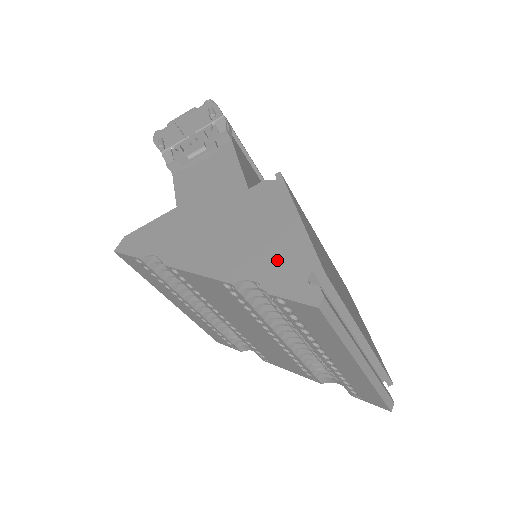
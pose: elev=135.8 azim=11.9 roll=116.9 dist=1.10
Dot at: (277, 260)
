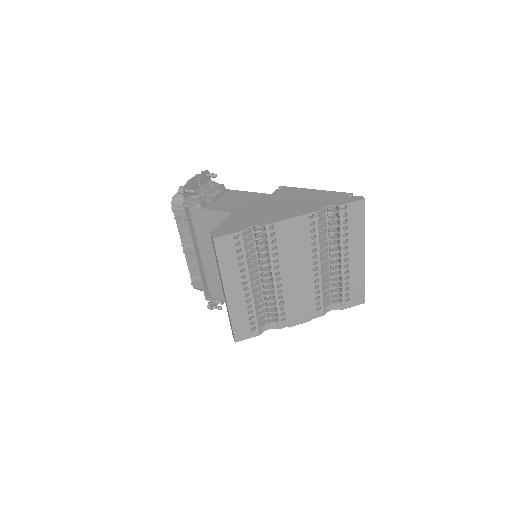
Dot at: (327, 199)
